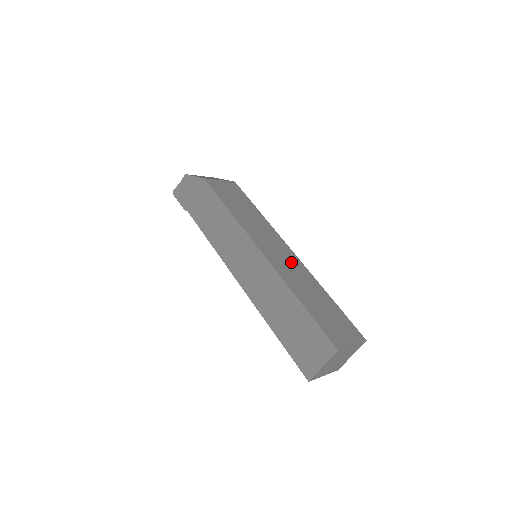
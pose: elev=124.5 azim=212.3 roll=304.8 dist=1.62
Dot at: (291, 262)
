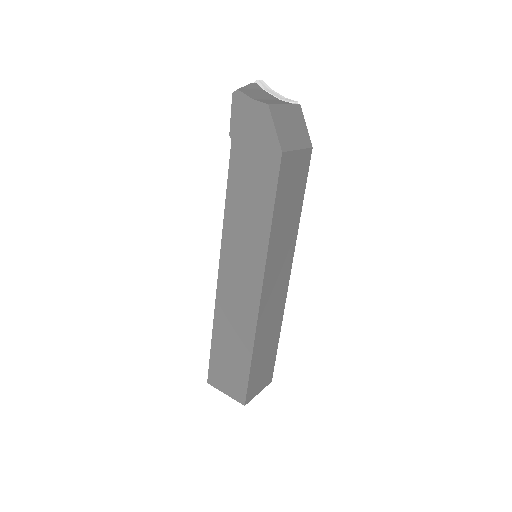
Dot at: (278, 299)
